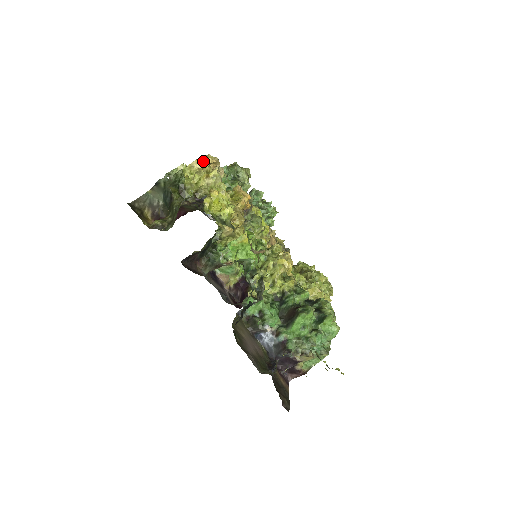
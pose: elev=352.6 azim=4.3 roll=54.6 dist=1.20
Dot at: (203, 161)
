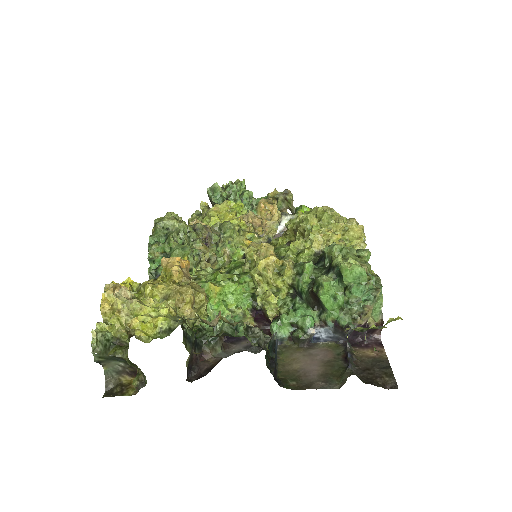
Dot at: (106, 300)
